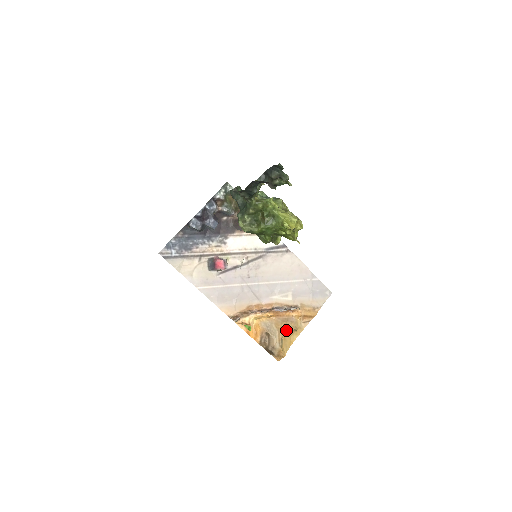
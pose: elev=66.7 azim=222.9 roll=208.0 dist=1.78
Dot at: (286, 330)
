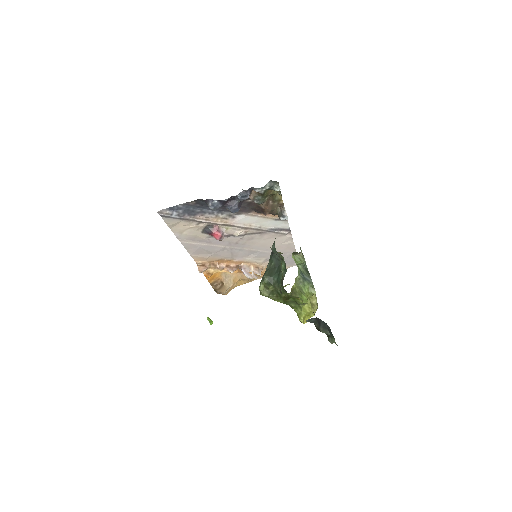
Dot at: (240, 283)
